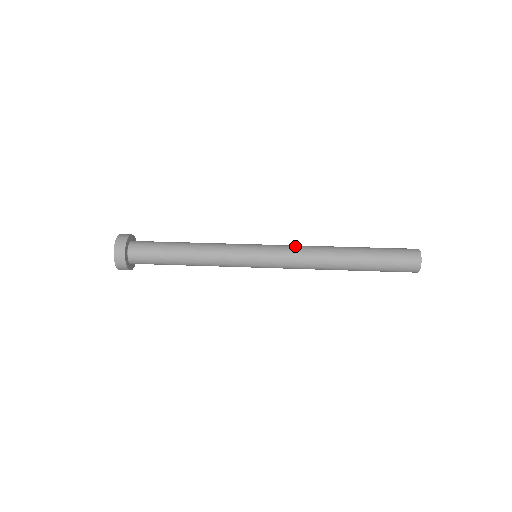
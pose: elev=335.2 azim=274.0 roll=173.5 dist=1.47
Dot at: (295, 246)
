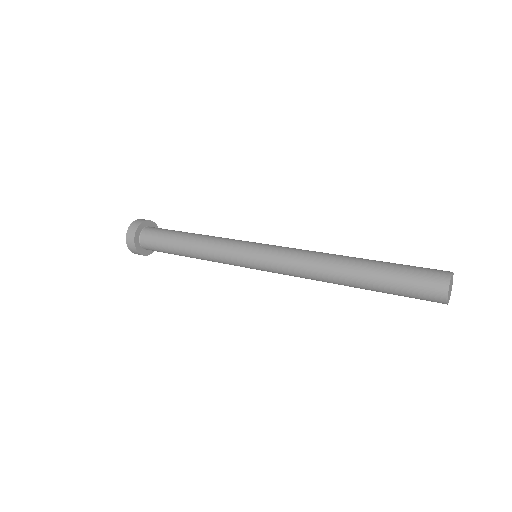
Dot at: occluded
